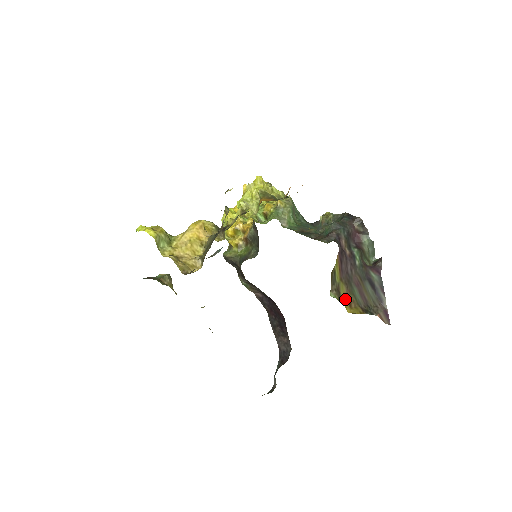
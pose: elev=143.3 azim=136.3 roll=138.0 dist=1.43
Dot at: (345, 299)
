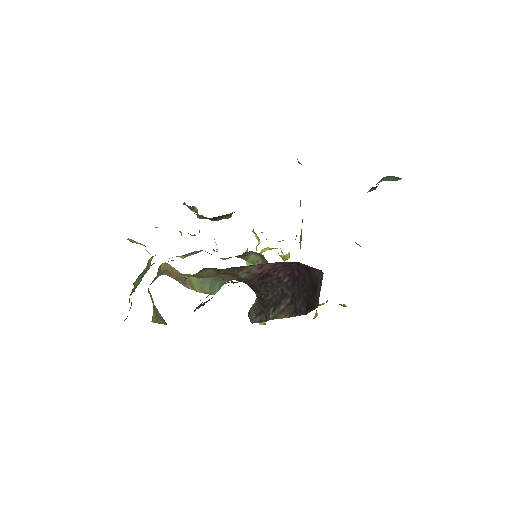
Dot at: occluded
